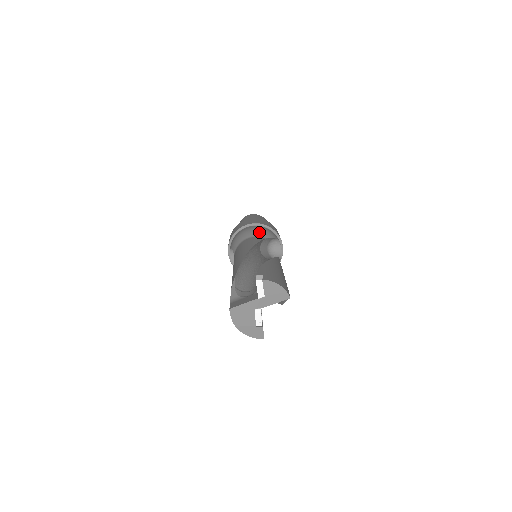
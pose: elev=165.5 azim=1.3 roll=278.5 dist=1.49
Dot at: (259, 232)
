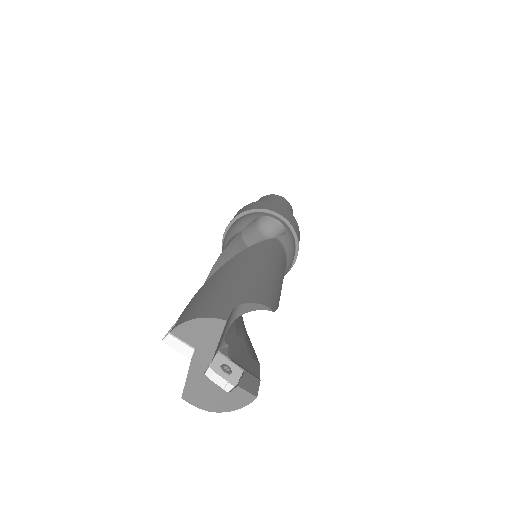
Dot at: (232, 231)
